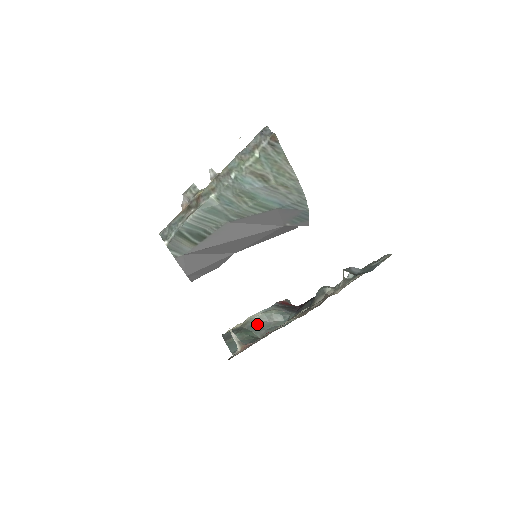
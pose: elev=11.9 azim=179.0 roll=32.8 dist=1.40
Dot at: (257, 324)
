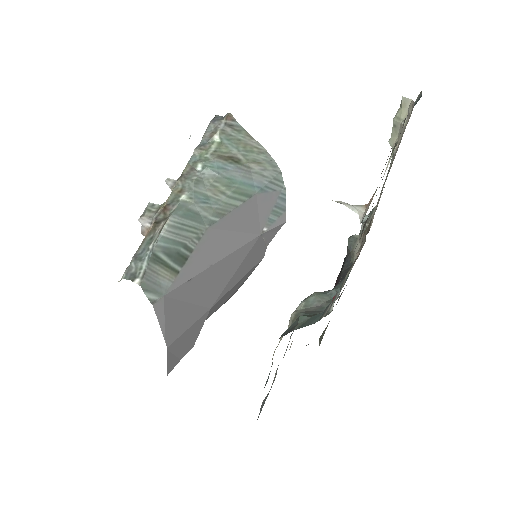
Dot at: (309, 311)
